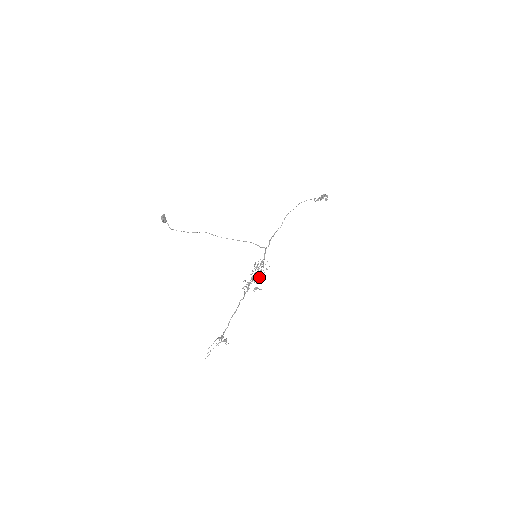
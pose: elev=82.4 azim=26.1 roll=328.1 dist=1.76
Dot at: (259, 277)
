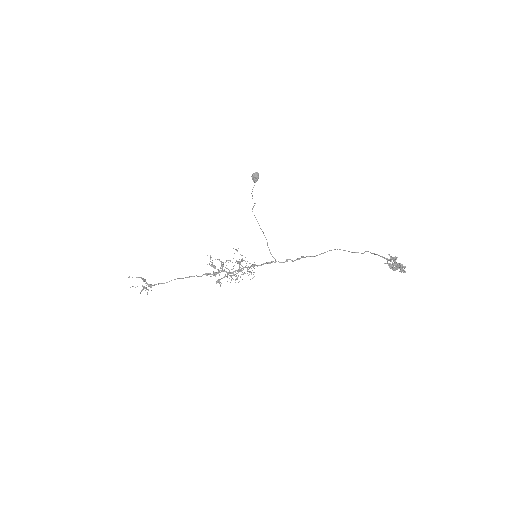
Dot at: (237, 278)
